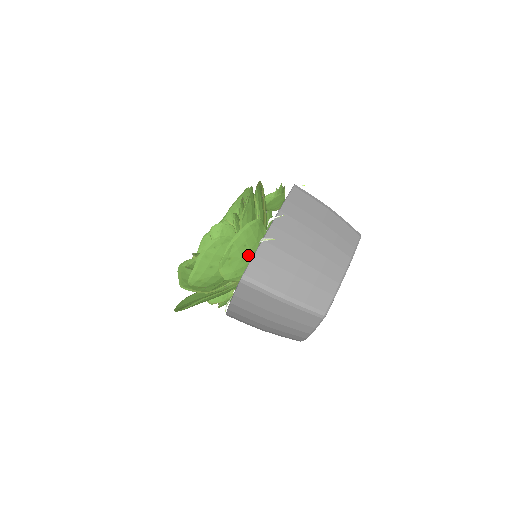
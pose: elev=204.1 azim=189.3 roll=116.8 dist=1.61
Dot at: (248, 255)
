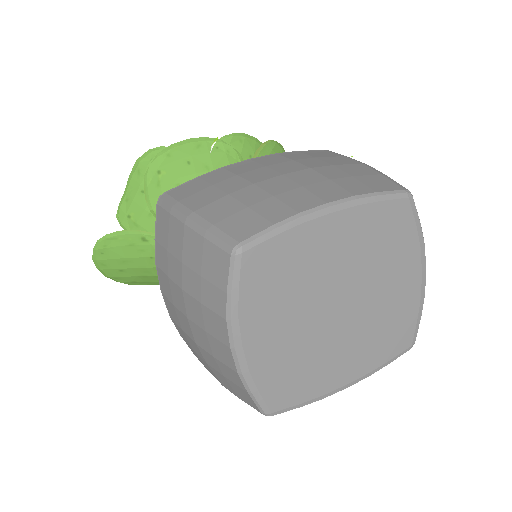
Dot at: occluded
